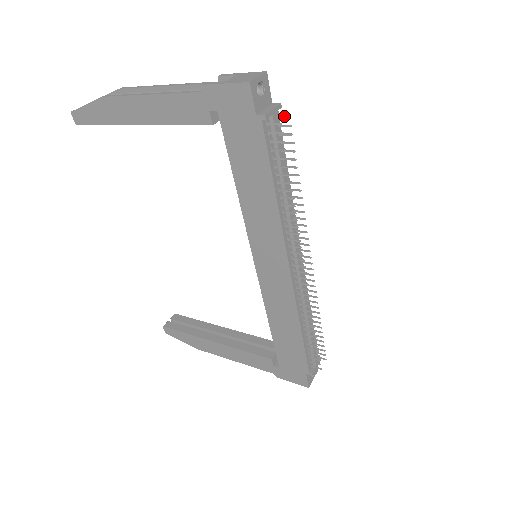
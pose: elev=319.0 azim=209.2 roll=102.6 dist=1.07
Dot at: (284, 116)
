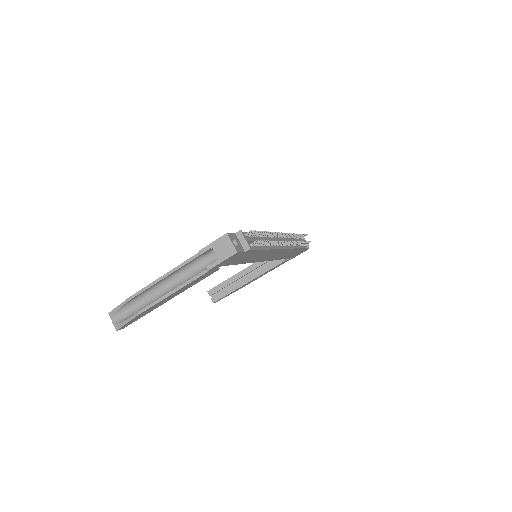
Dot at: (248, 233)
